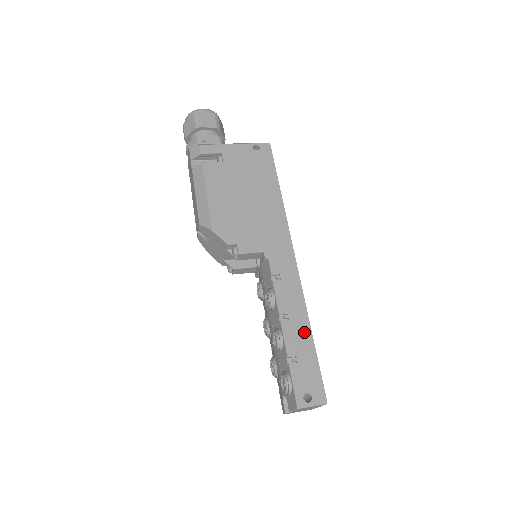
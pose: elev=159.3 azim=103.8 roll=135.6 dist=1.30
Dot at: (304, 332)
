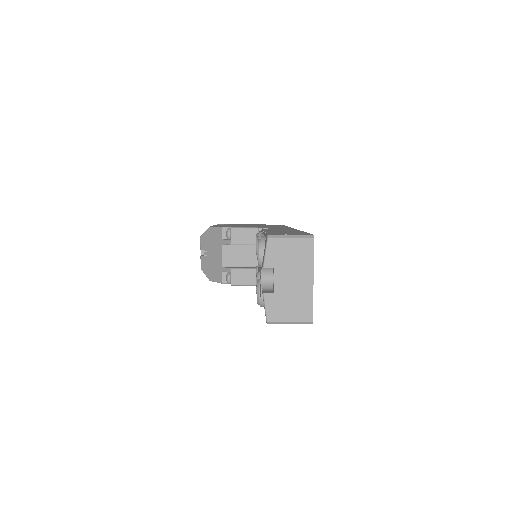
Dot at: occluded
